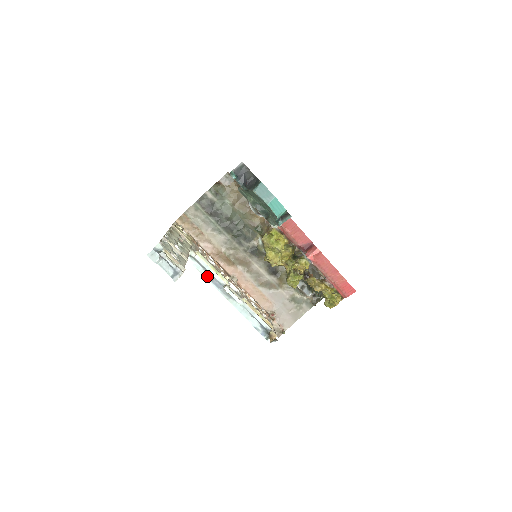
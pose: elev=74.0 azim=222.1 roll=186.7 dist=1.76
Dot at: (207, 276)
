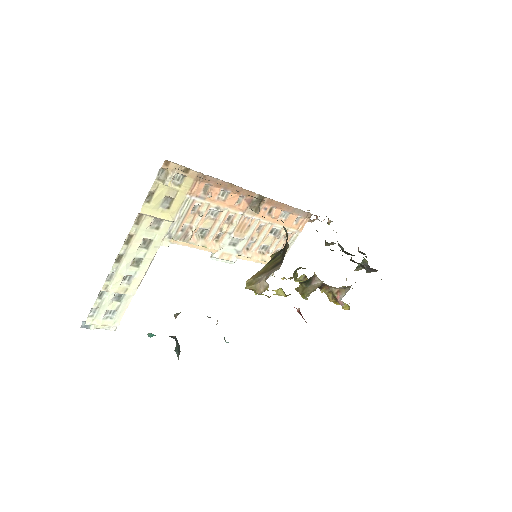
Dot at: occluded
